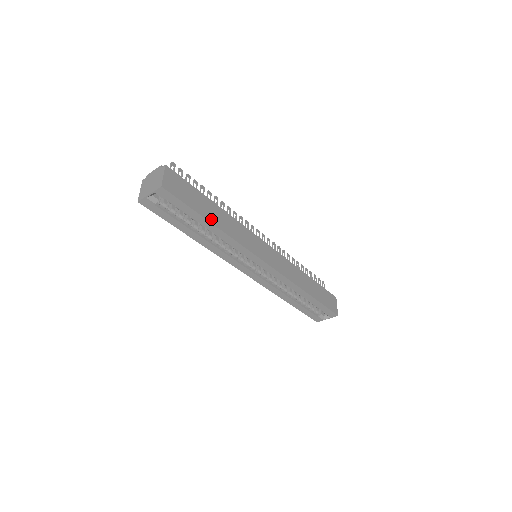
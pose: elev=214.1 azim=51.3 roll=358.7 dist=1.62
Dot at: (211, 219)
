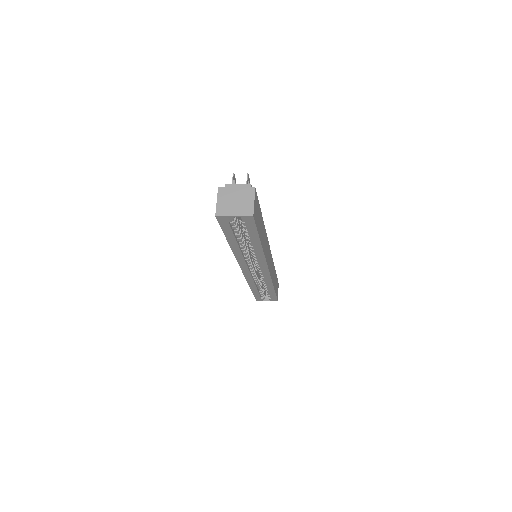
Dot at: (261, 239)
